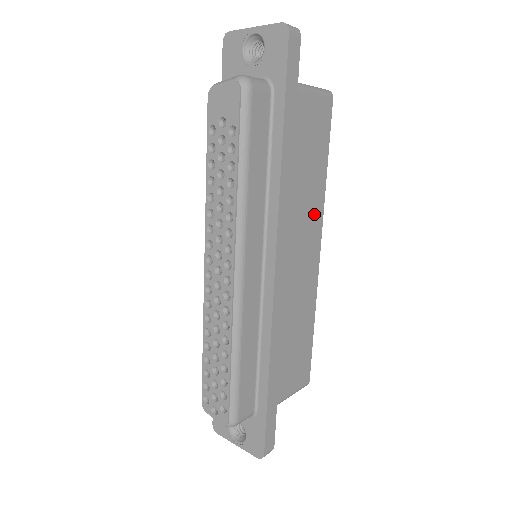
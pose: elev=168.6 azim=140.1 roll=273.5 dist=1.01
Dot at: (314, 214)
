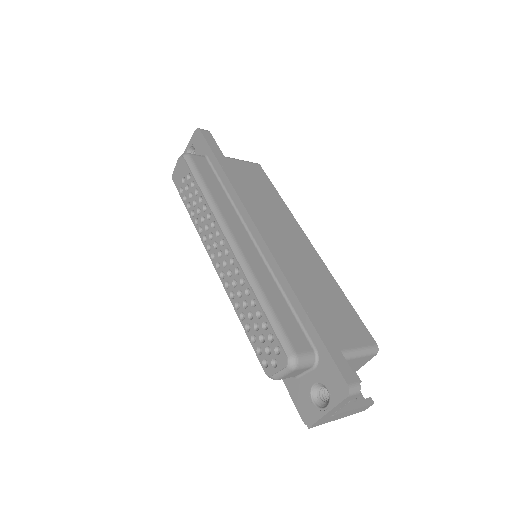
Dot at: (286, 218)
